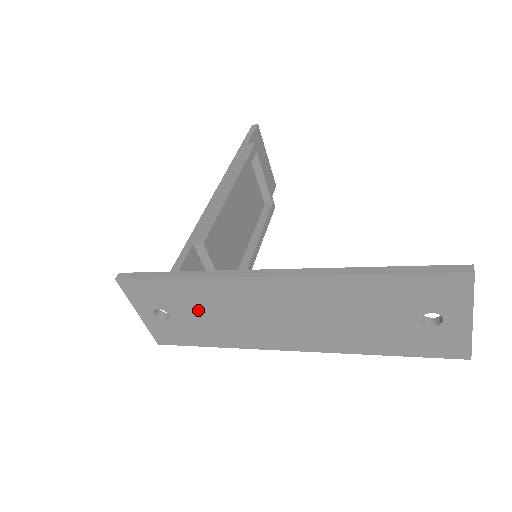
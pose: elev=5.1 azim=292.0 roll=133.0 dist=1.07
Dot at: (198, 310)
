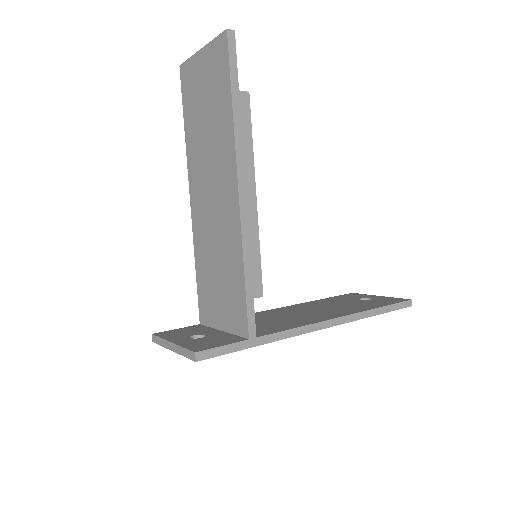
Dot at: occluded
